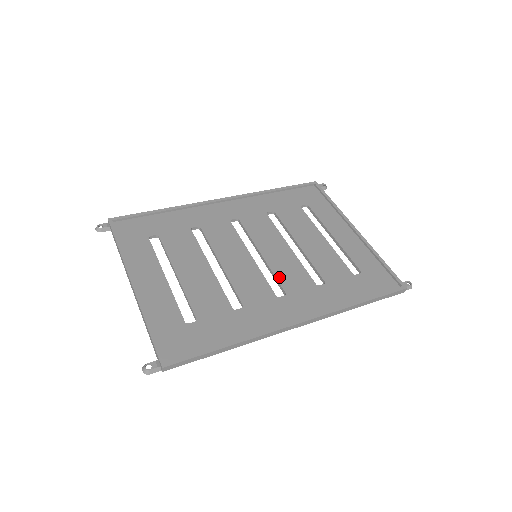
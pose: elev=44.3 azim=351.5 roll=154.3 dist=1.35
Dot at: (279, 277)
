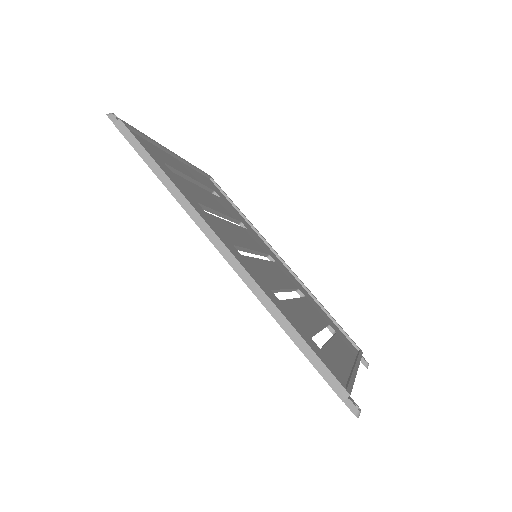
Dot at: (253, 259)
